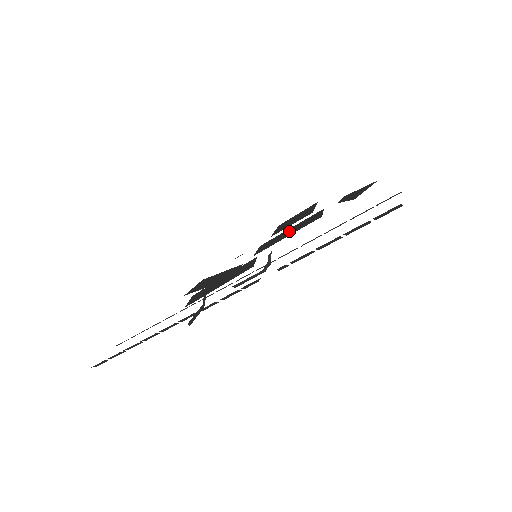
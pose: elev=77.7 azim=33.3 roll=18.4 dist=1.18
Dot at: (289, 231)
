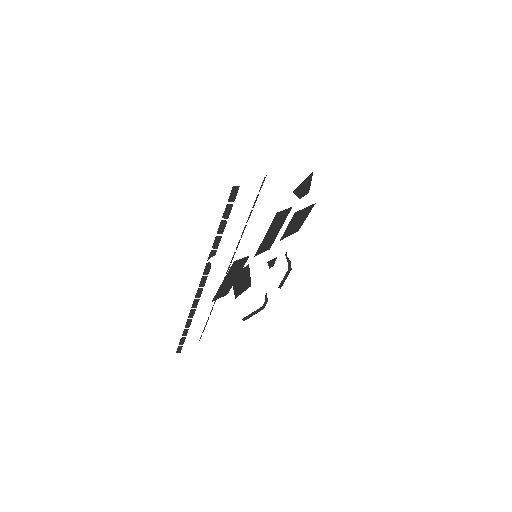
Dot at: (274, 231)
